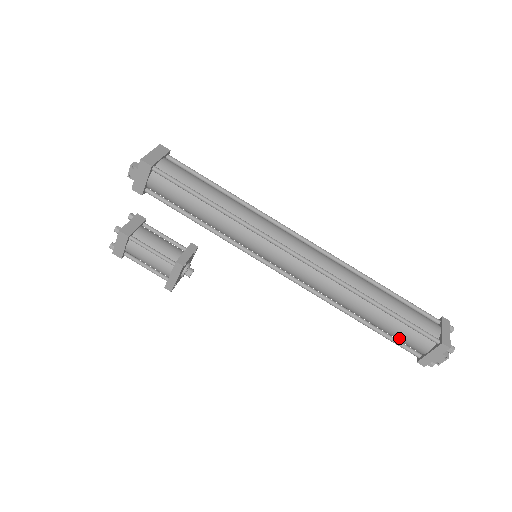
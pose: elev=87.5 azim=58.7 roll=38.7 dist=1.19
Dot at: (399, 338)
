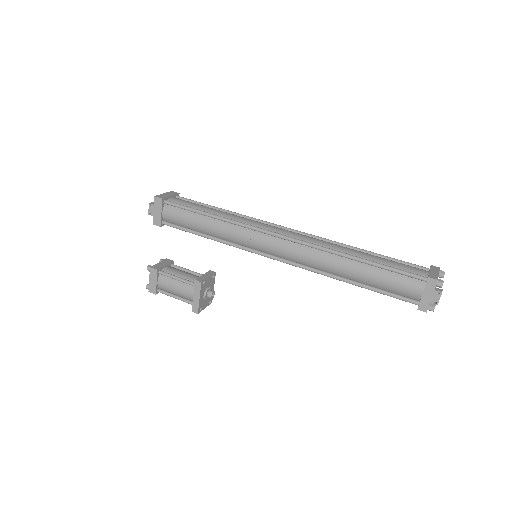
Dot at: (392, 289)
